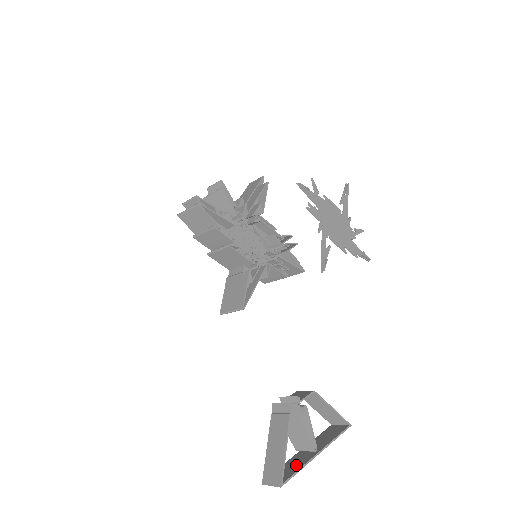
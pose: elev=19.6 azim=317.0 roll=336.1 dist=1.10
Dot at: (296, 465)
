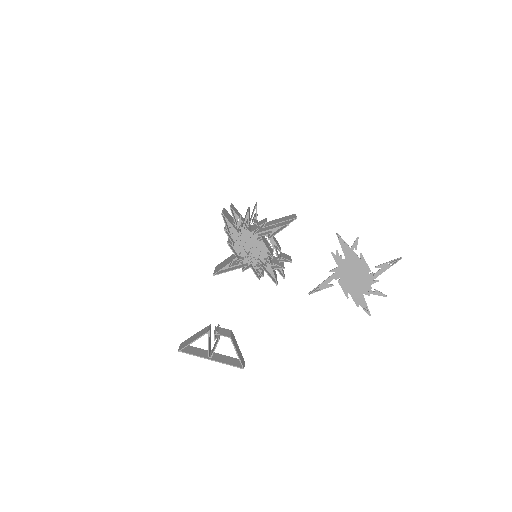
Dot at: (197, 353)
